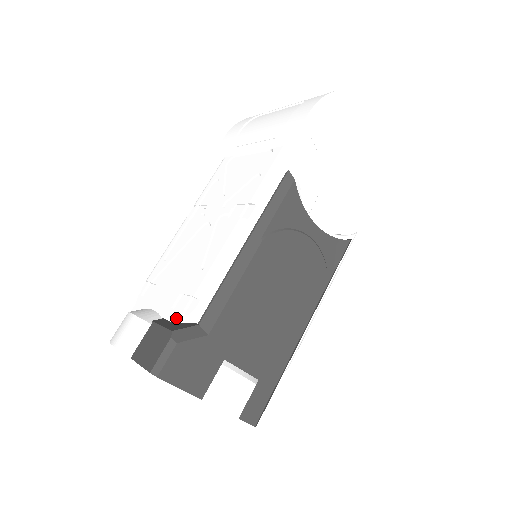
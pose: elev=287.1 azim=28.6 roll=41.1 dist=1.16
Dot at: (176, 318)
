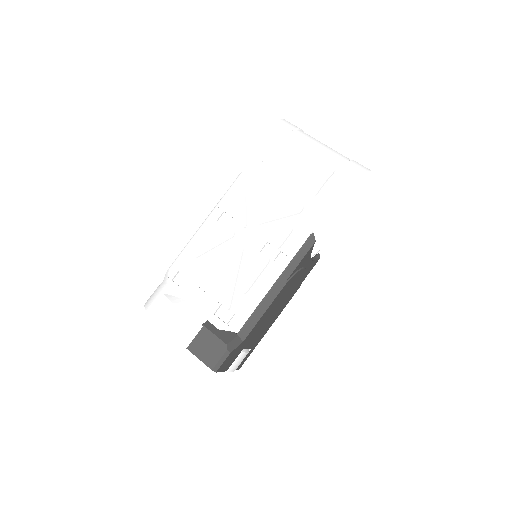
Dot at: (222, 327)
